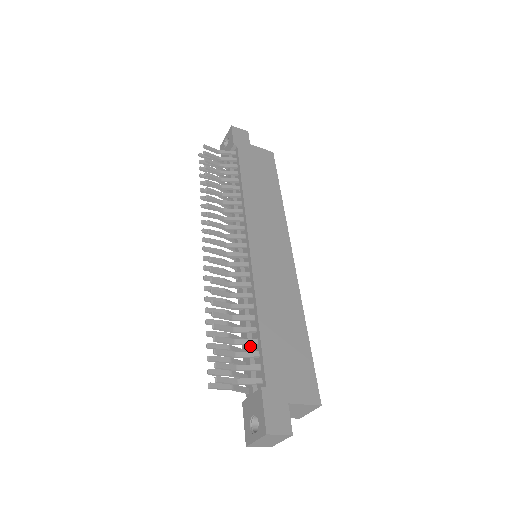
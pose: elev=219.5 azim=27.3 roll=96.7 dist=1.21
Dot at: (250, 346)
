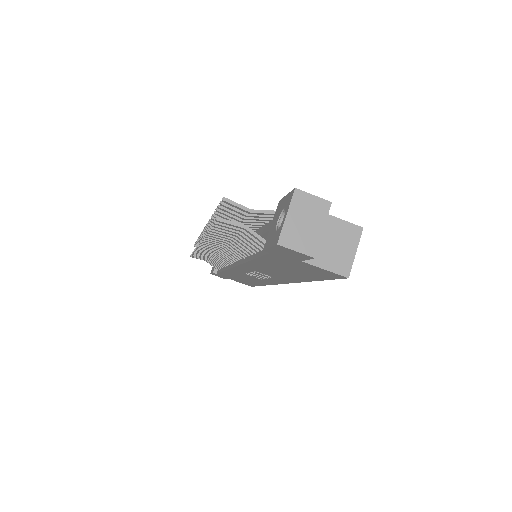
Dot at: occluded
